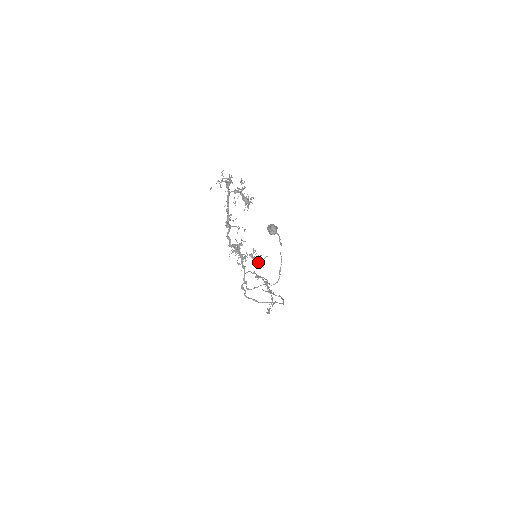
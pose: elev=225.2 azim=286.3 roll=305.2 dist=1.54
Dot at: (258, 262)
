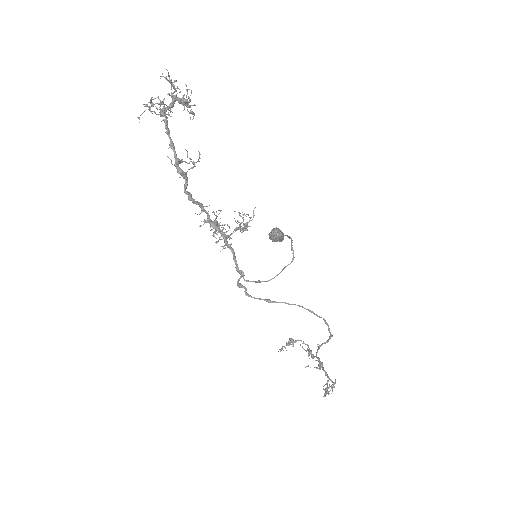
Dot at: occluded
